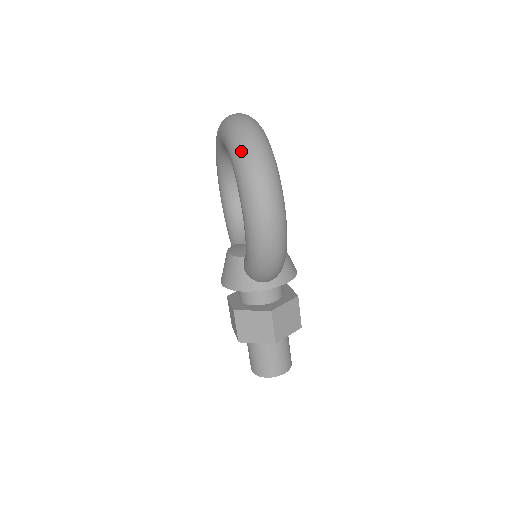
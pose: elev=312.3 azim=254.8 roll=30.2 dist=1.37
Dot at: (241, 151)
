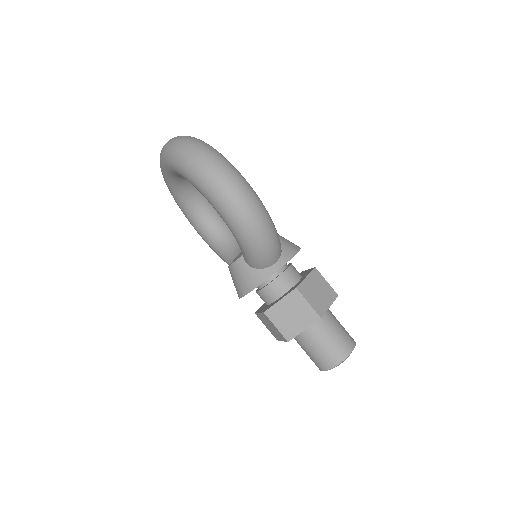
Dot at: (179, 155)
